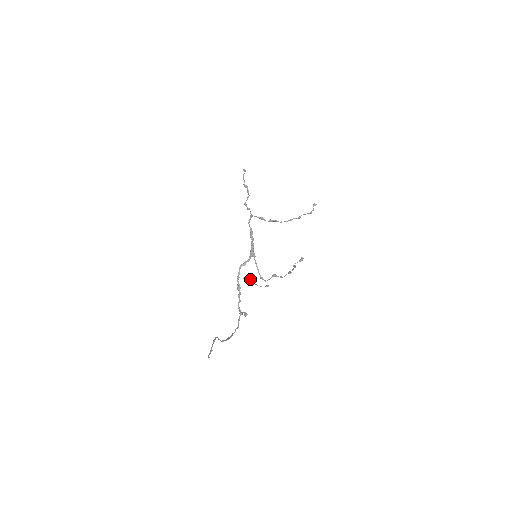
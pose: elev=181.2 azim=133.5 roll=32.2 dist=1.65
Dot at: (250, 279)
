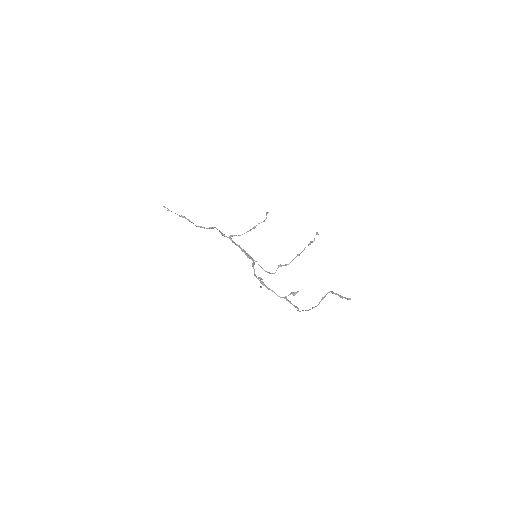
Dot at: (260, 277)
